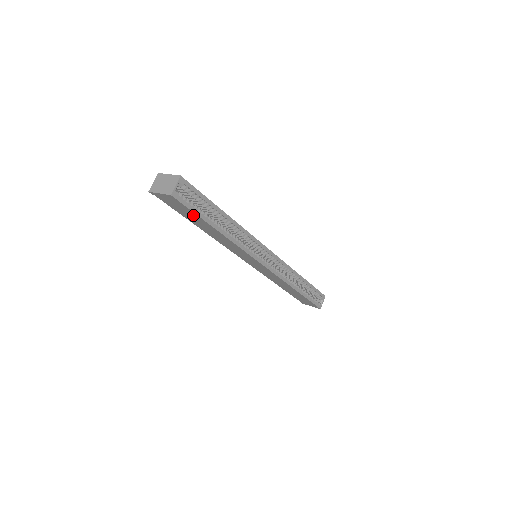
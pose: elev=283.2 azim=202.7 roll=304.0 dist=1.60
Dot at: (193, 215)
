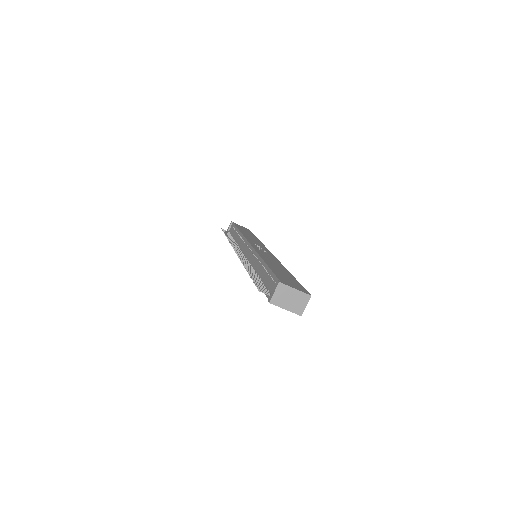
Dot at: occluded
